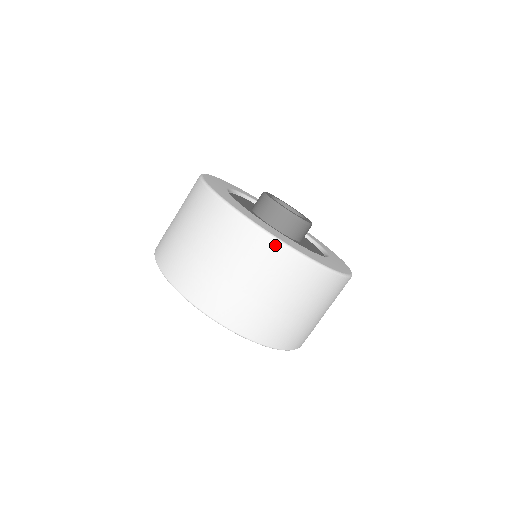
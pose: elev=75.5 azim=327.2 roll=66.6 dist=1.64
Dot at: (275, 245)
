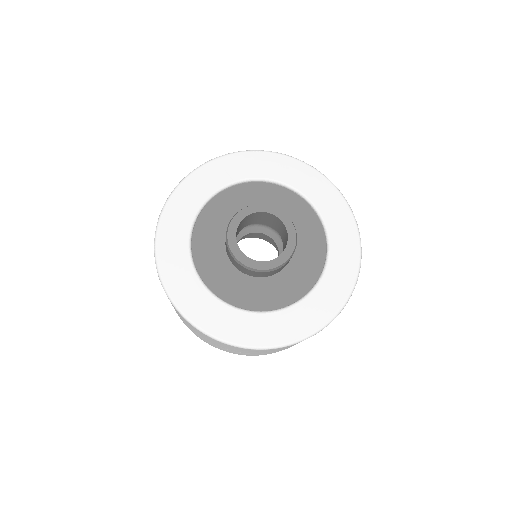
Dot at: (176, 309)
